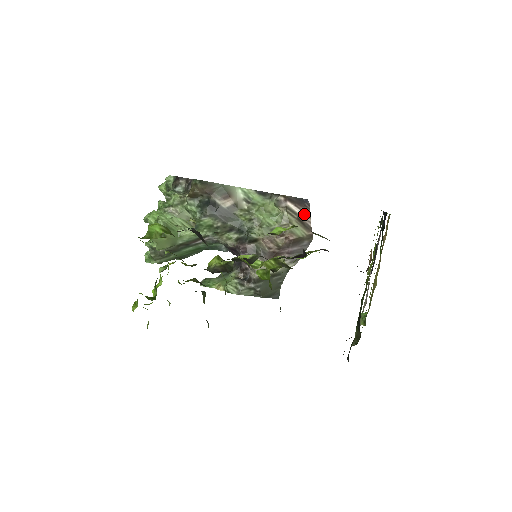
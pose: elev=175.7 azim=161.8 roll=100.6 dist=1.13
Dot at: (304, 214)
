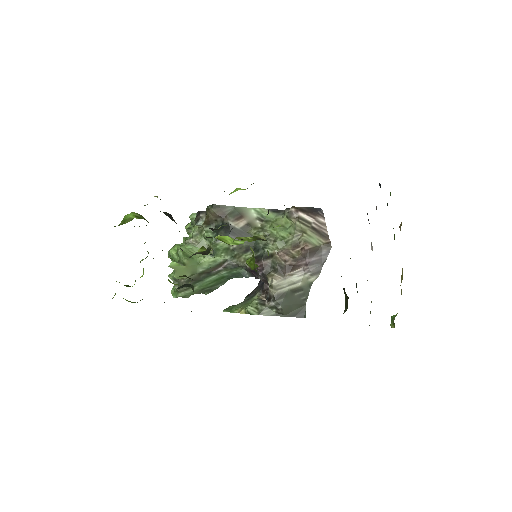
Dot at: (318, 222)
